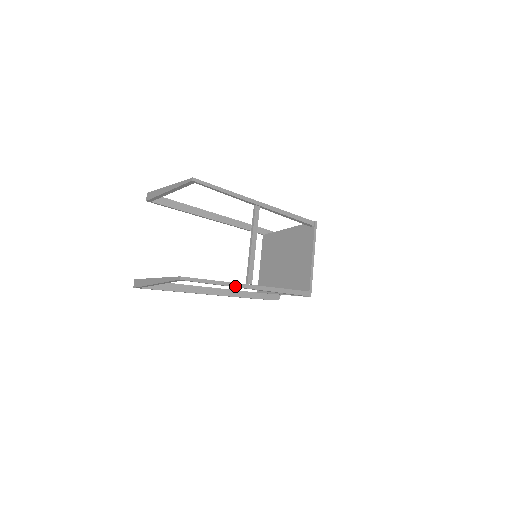
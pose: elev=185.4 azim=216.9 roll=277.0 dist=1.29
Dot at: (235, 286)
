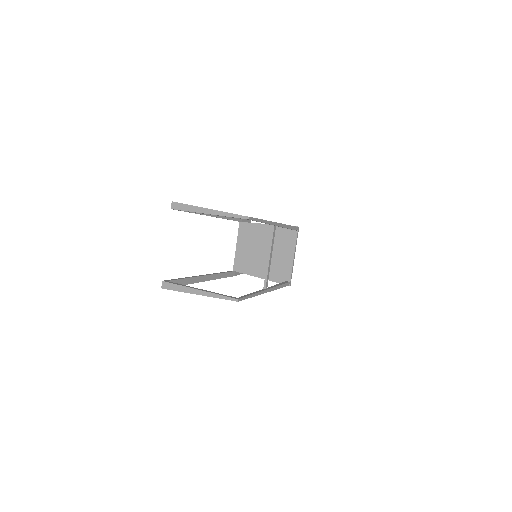
Dot at: (260, 294)
